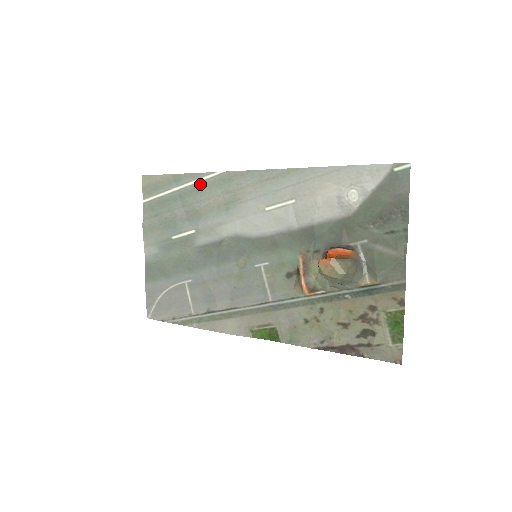
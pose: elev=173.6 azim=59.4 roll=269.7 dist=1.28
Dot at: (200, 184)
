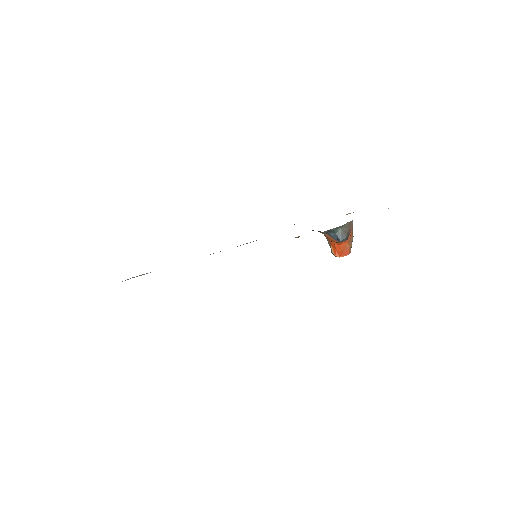
Dot at: occluded
